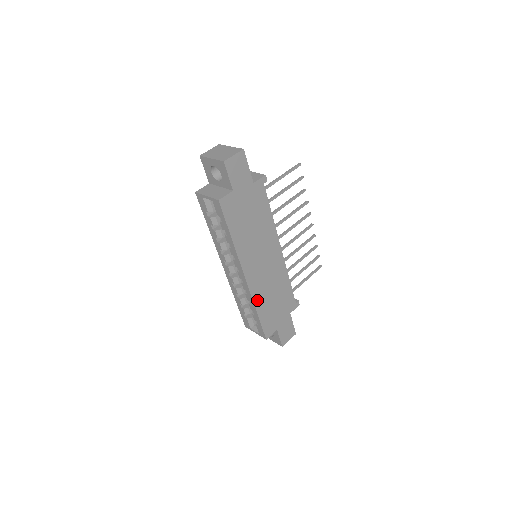
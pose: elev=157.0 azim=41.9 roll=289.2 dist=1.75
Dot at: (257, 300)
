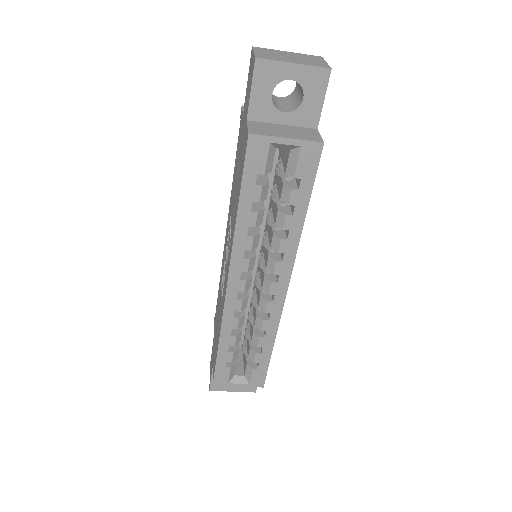
Dot at: occluded
